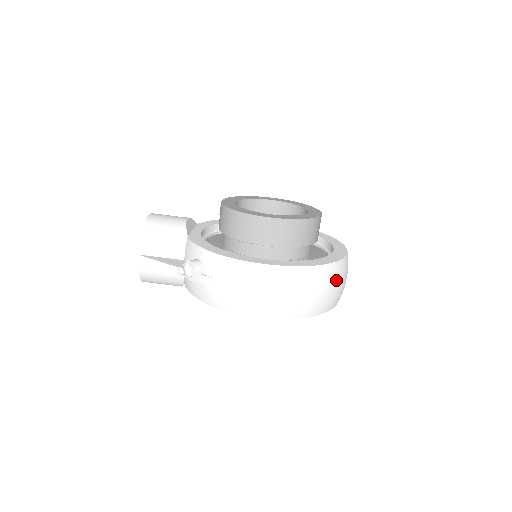
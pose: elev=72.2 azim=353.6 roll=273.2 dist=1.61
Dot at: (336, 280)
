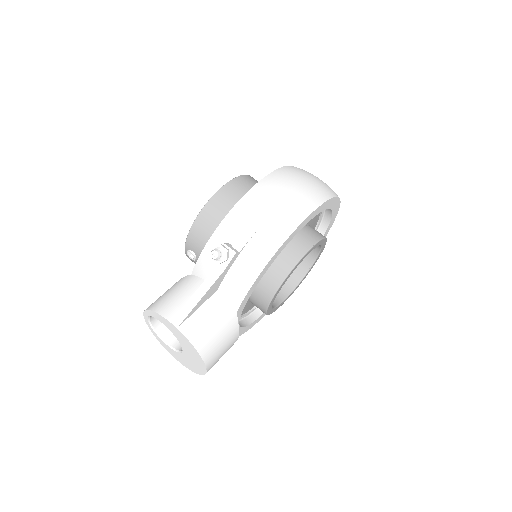
Dot at: occluded
